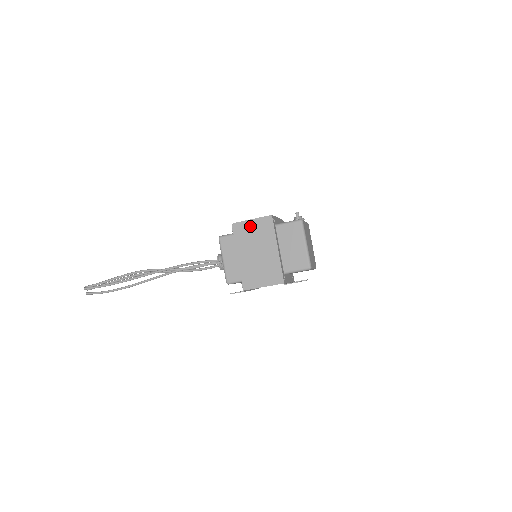
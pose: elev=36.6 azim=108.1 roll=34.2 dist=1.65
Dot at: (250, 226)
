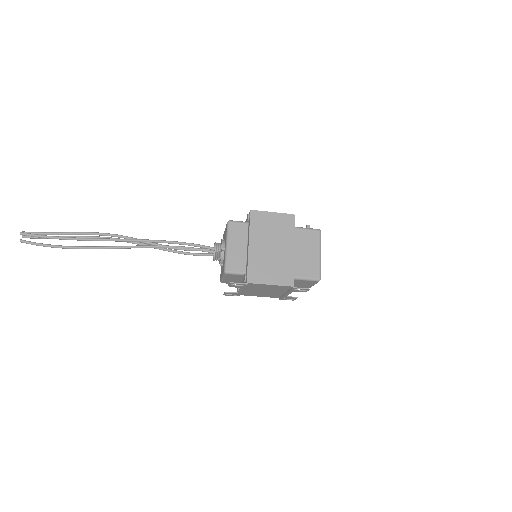
Dot at: (270, 218)
